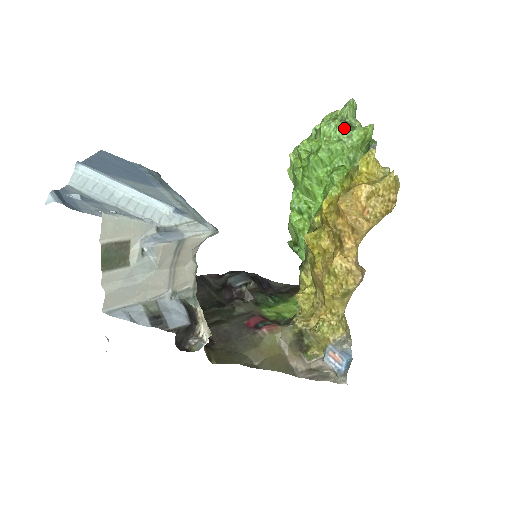
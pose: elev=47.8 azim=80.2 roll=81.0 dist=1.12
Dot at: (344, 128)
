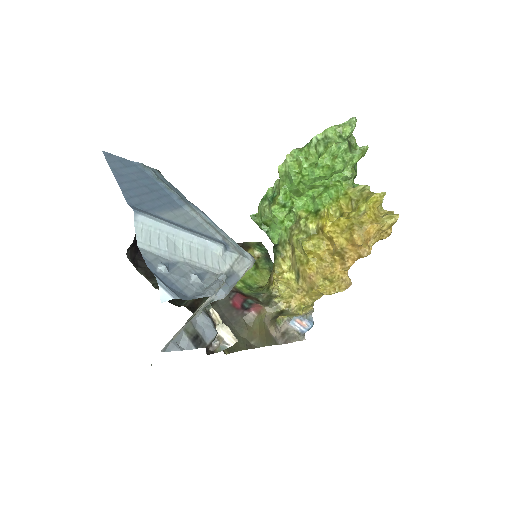
Dot at: (349, 150)
